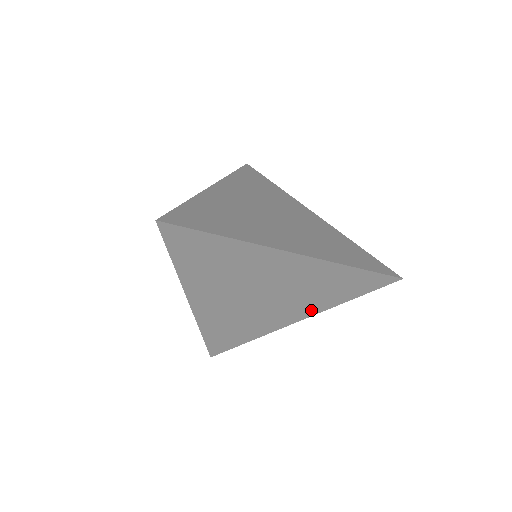
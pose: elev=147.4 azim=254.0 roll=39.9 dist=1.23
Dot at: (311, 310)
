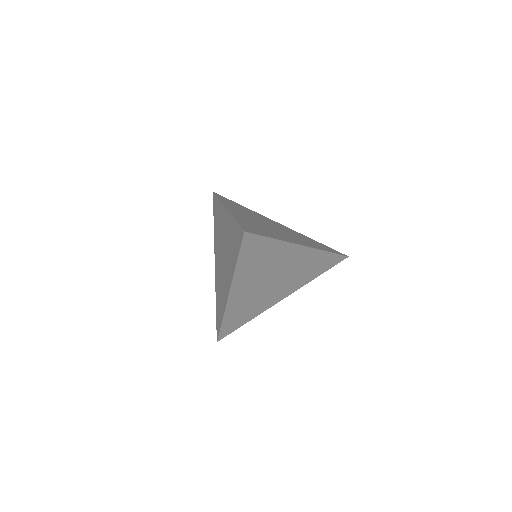
Dot at: (295, 288)
